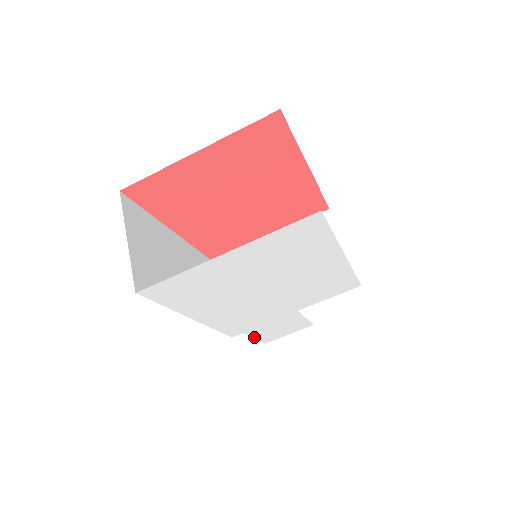
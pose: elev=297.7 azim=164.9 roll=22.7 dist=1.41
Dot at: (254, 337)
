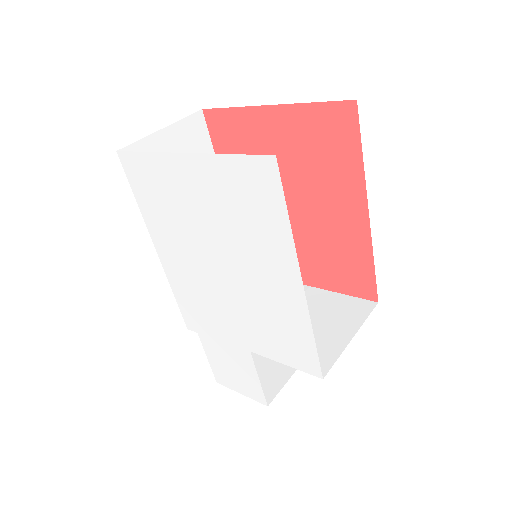
Dot at: (208, 355)
